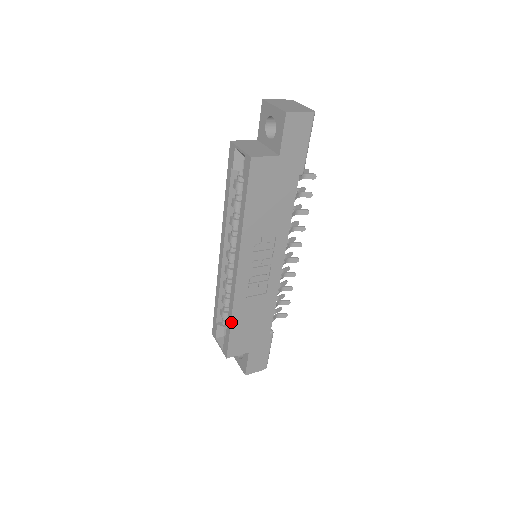
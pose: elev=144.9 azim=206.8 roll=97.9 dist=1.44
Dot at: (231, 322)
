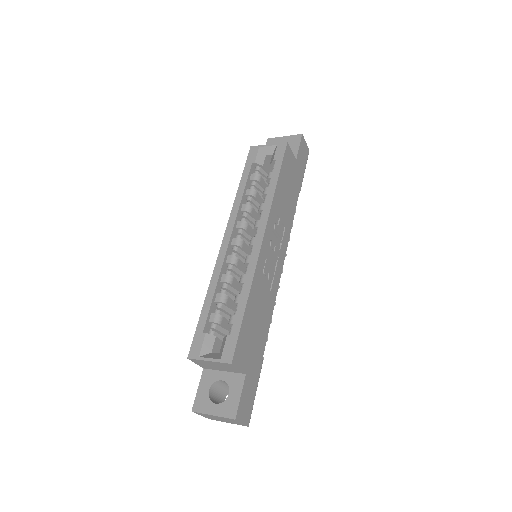
Dot at: (246, 303)
